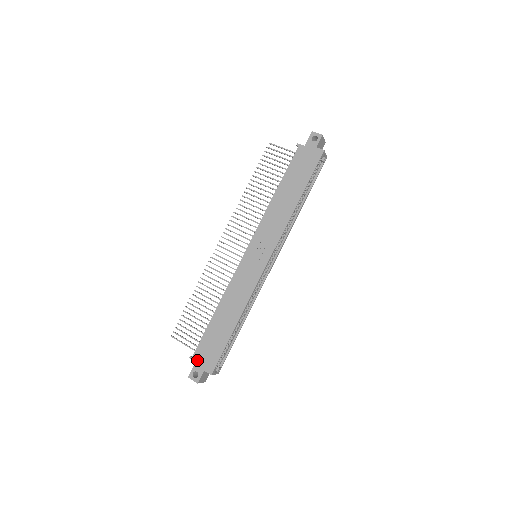
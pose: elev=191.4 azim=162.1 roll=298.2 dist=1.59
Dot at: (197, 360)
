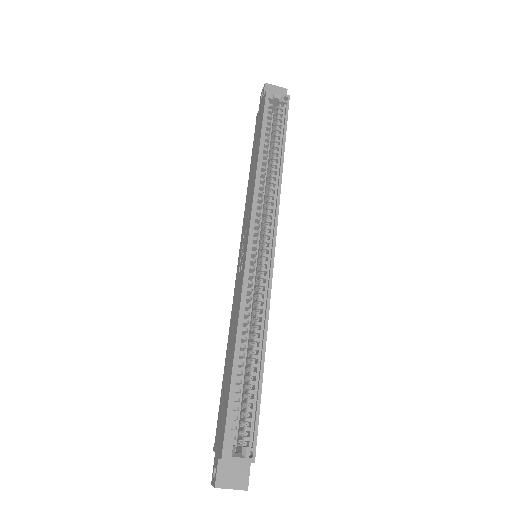
Dot at: (216, 447)
